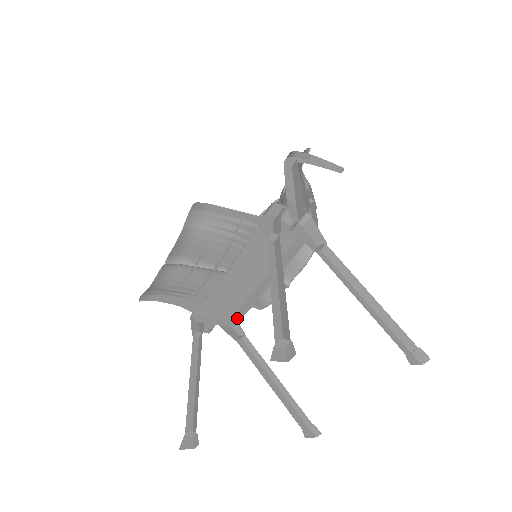
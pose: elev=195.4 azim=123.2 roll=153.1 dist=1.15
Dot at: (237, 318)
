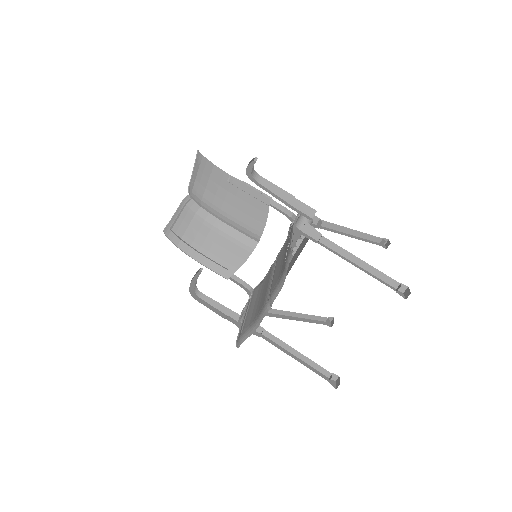
Dot at: occluded
